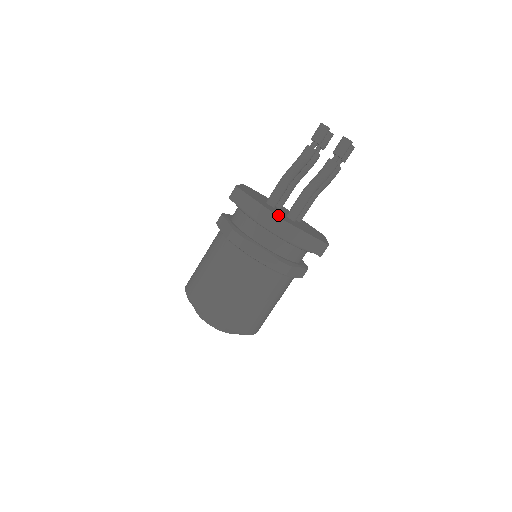
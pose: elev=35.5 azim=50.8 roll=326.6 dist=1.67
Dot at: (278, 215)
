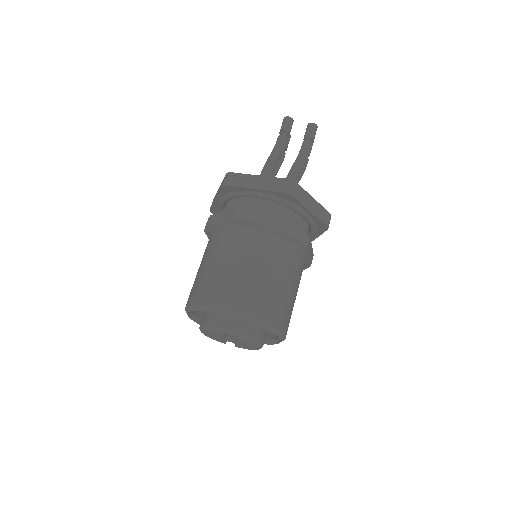
Dot at: occluded
